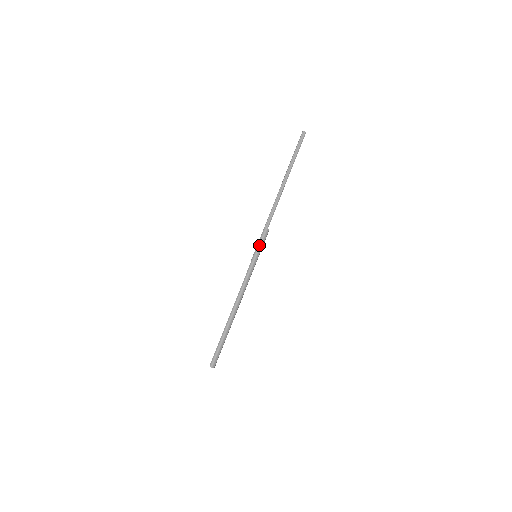
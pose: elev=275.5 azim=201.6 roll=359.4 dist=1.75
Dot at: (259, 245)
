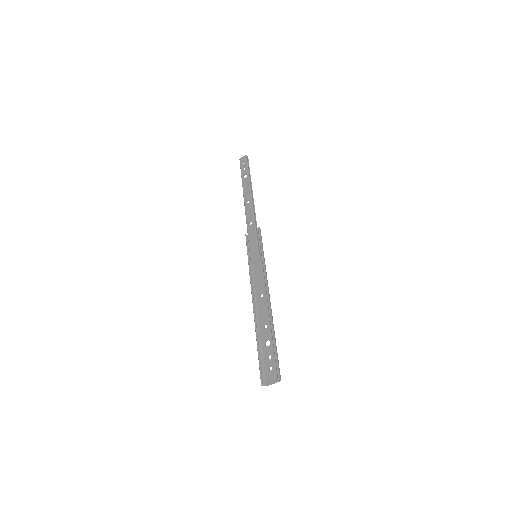
Dot at: (262, 243)
